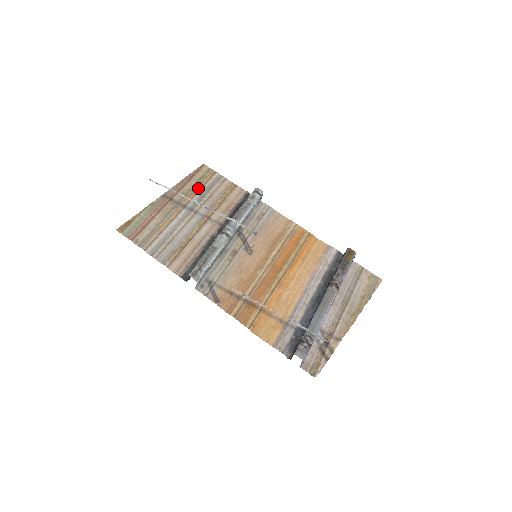
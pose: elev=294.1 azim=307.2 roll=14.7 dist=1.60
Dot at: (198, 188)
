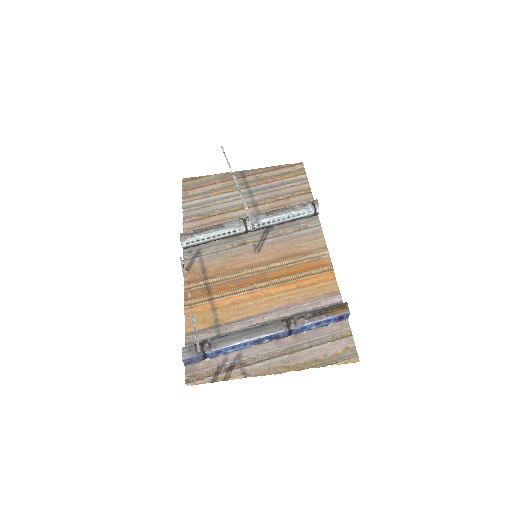
Dot at: (275, 179)
